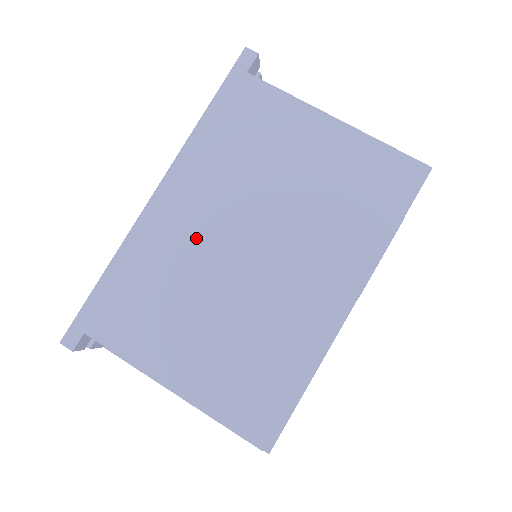
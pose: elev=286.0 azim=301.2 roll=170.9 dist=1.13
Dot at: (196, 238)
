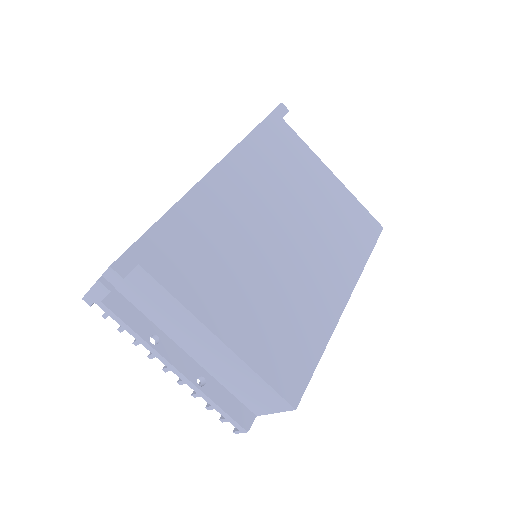
Dot at: (245, 215)
